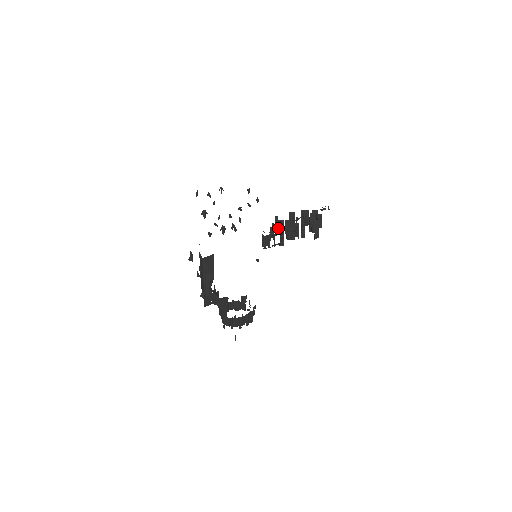
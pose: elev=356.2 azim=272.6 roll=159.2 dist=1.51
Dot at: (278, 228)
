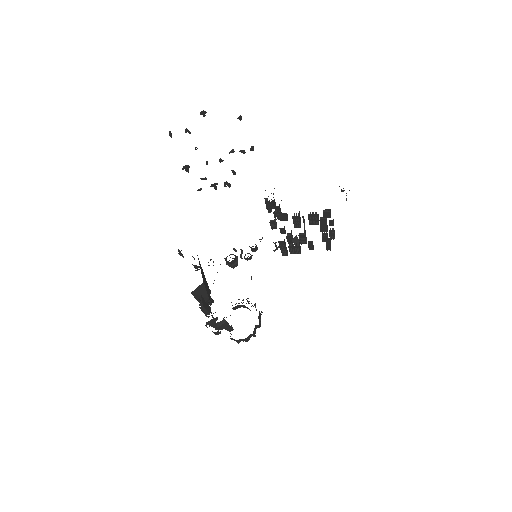
Dot at: occluded
